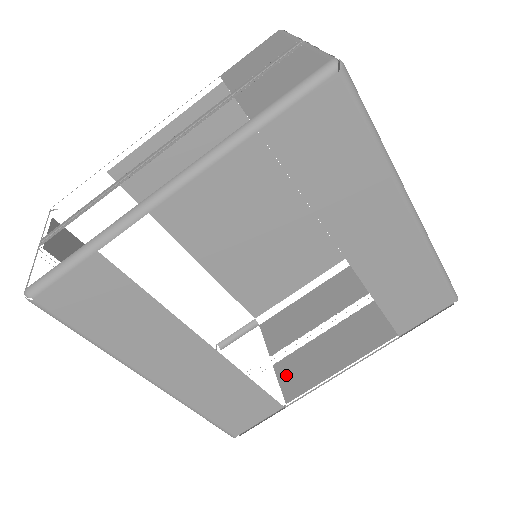
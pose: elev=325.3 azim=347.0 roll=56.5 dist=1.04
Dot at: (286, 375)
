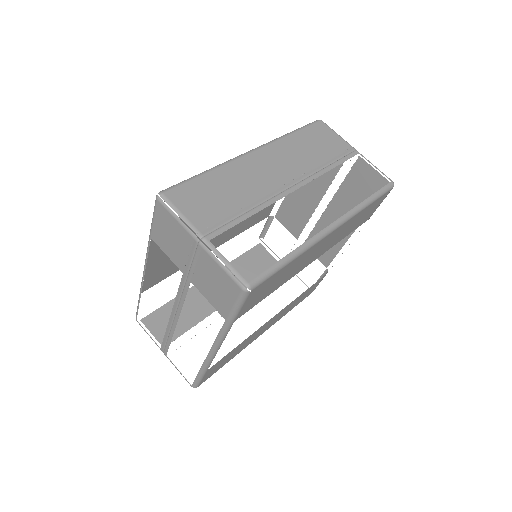
Dot at: occluded
